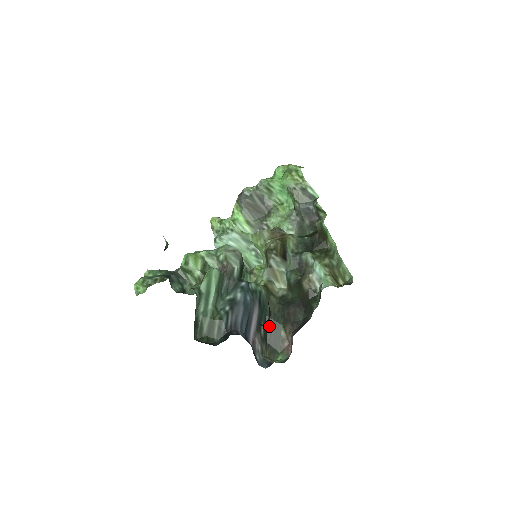
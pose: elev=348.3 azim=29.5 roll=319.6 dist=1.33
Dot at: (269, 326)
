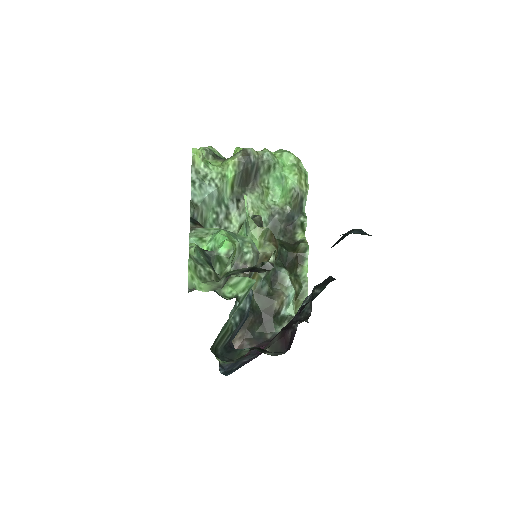
Dot at: occluded
